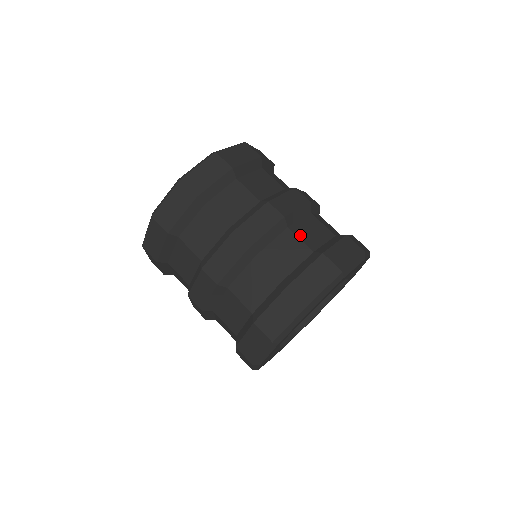
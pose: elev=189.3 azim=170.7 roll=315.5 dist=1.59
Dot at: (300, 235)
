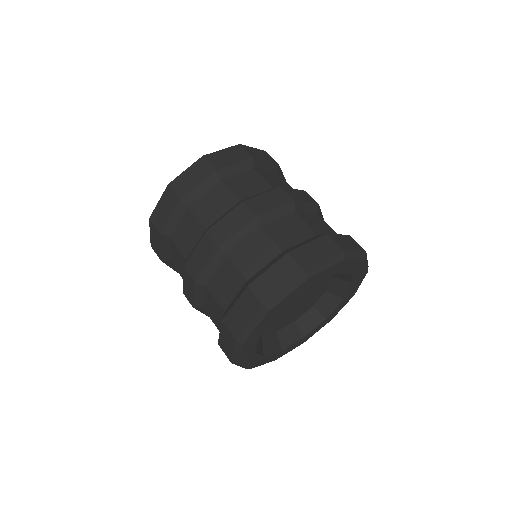
Dot at: occluded
